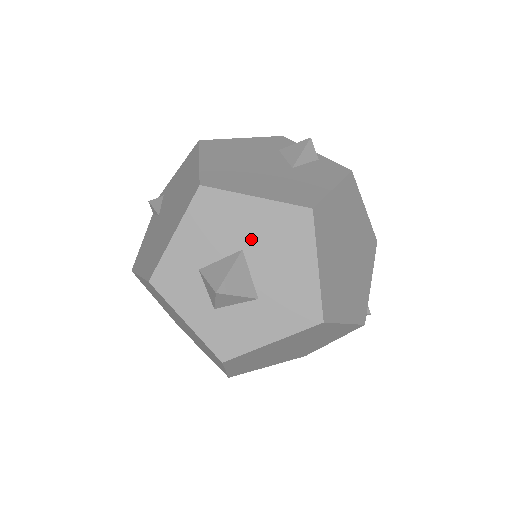
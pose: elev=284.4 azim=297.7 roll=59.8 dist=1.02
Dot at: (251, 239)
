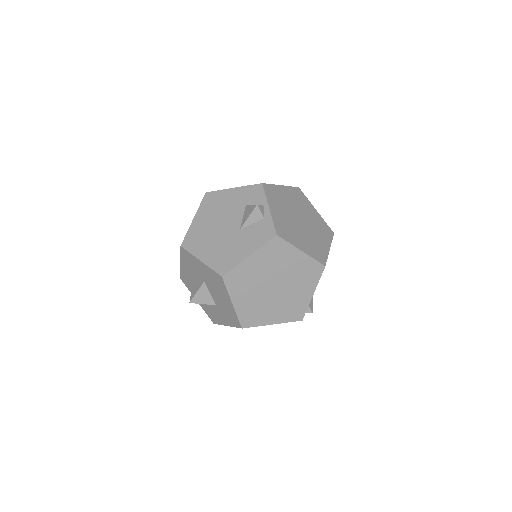
Dot at: (205, 279)
